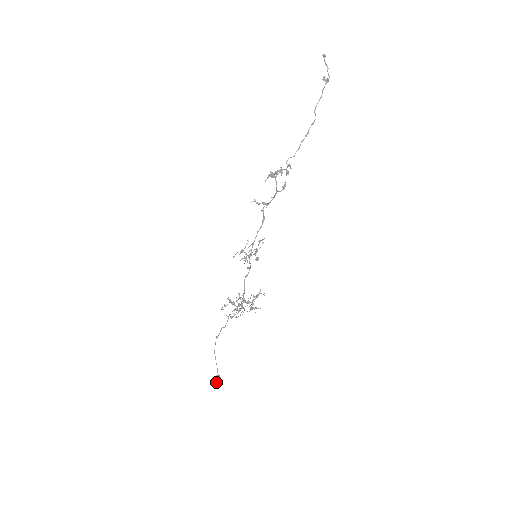
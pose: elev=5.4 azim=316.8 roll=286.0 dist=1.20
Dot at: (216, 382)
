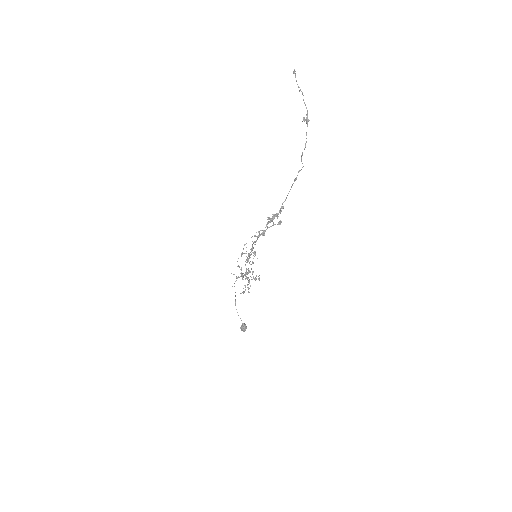
Dot at: (245, 330)
